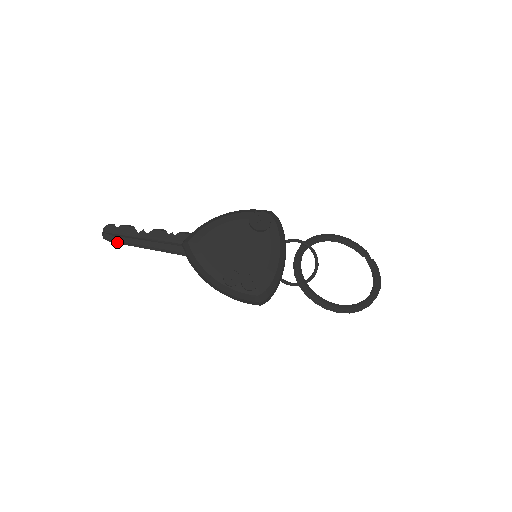
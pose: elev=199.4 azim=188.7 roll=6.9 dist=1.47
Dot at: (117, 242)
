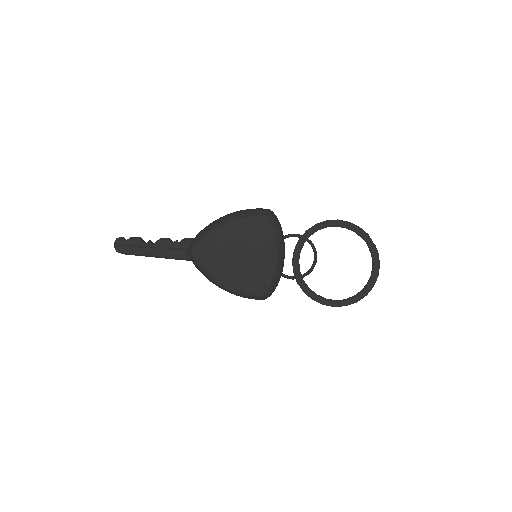
Dot at: (129, 254)
